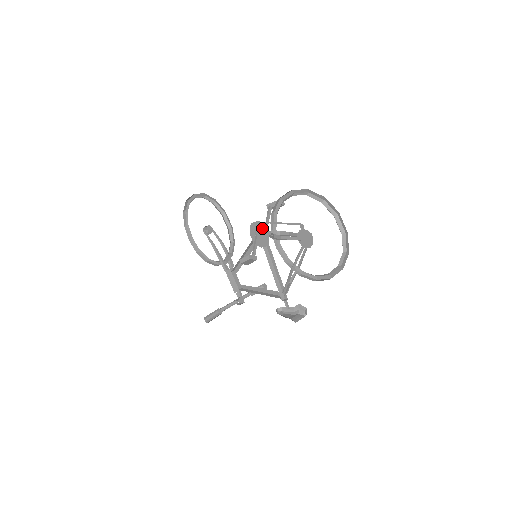
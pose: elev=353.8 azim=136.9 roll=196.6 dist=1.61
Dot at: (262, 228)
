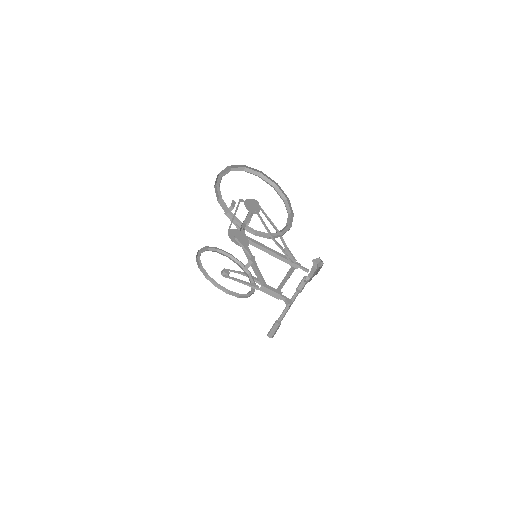
Dot at: (234, 231)
